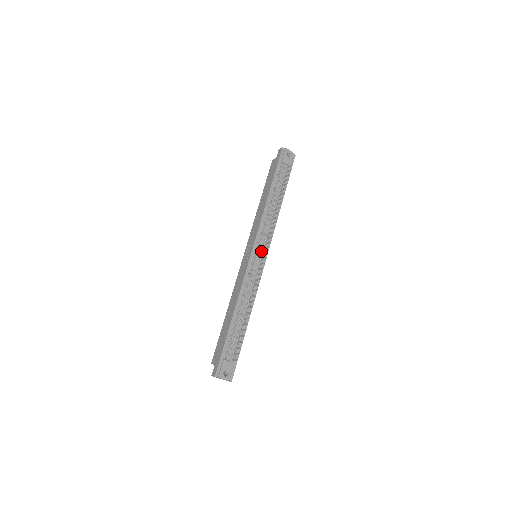
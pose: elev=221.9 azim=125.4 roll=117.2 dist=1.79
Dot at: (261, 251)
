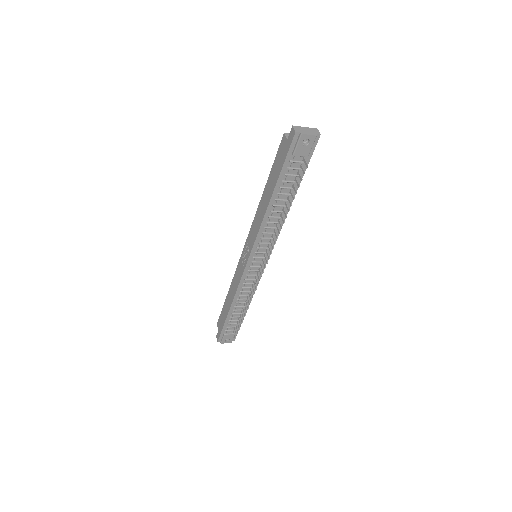
Dot at: (260, 258)
